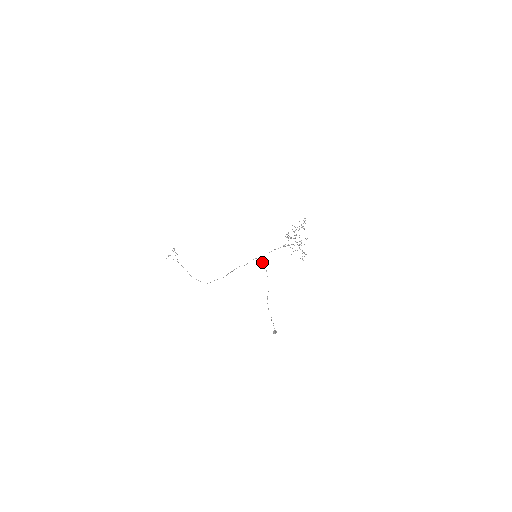
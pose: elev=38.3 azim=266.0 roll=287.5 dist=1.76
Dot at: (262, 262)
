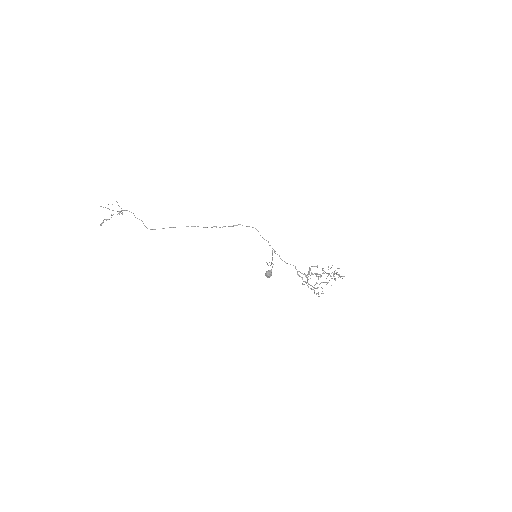
Dot at: occluded
